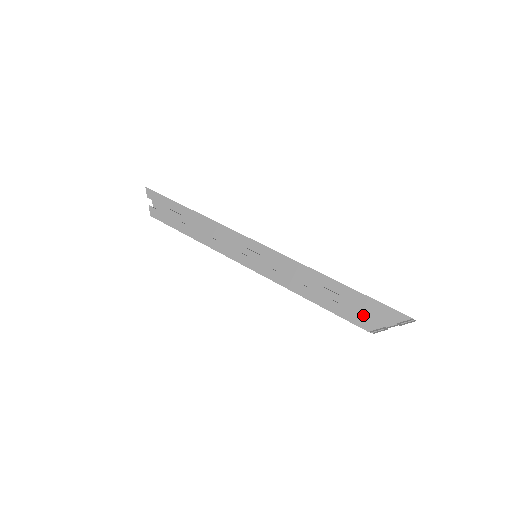
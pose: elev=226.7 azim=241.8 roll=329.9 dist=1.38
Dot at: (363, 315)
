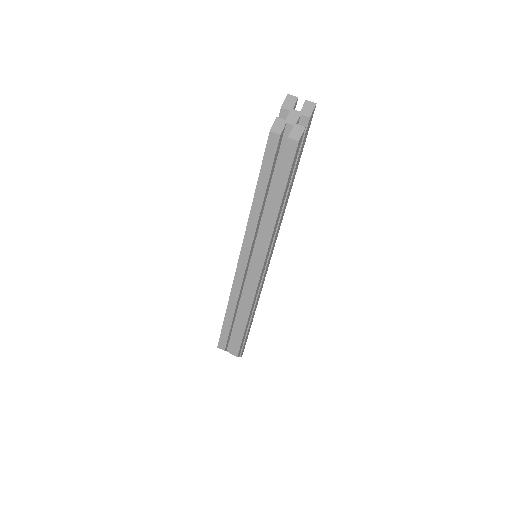
Dot at: (279, 144)
